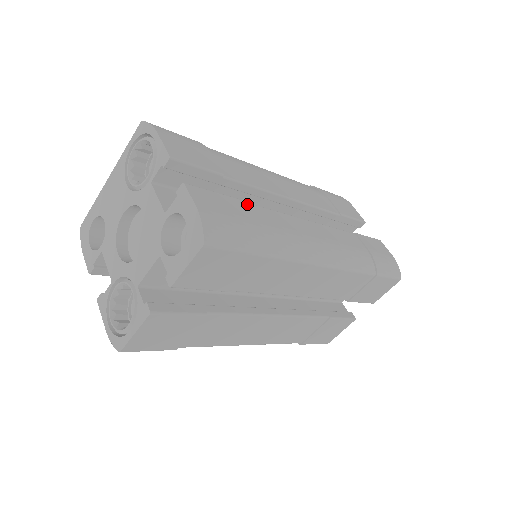
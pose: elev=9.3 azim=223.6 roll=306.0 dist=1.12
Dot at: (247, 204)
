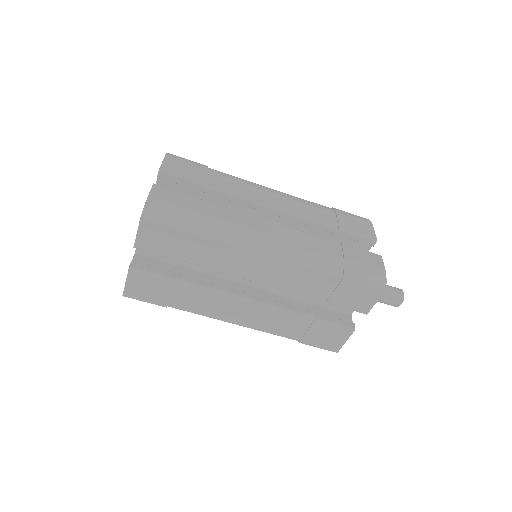
Dot at: (208, 203)
